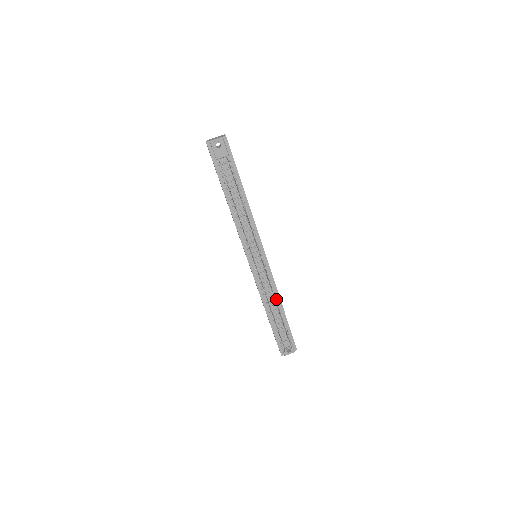
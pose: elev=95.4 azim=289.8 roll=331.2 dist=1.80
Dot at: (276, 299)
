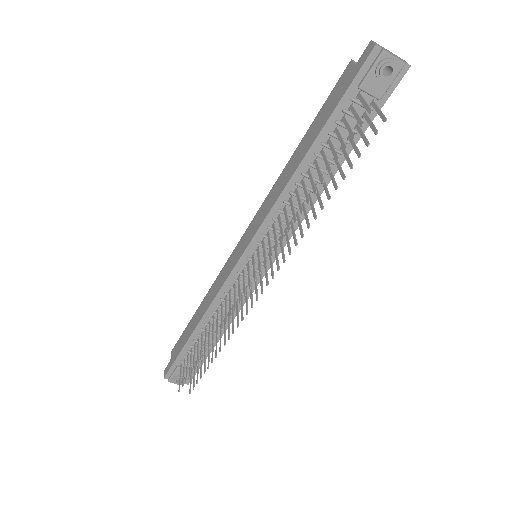
Dot at: occluded
